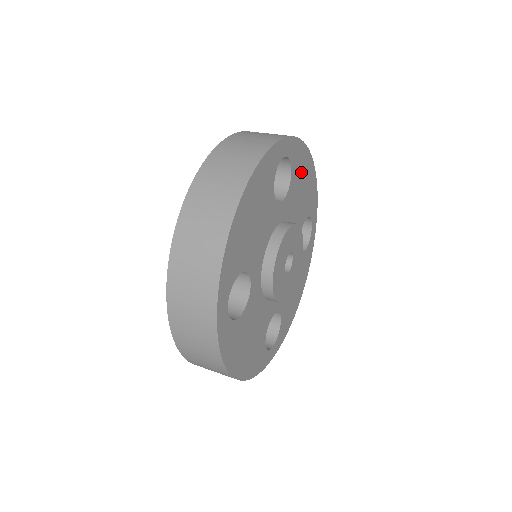
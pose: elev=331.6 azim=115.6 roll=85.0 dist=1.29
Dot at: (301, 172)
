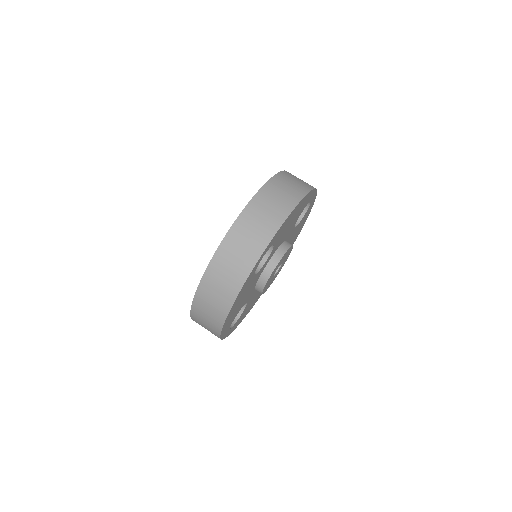
Dot at: (286, 225)
